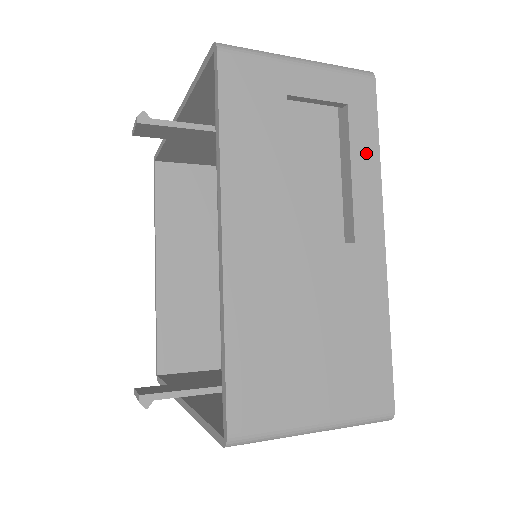
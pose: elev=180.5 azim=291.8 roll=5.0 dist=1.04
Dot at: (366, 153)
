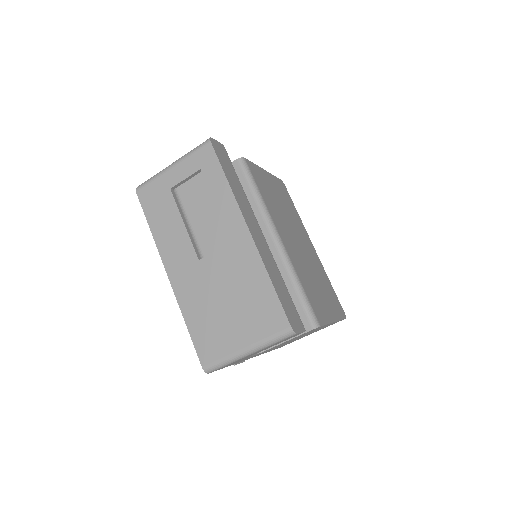
Dot at: (220, 188)
